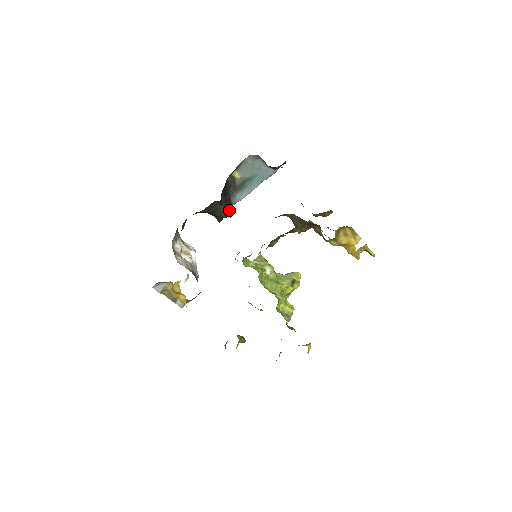
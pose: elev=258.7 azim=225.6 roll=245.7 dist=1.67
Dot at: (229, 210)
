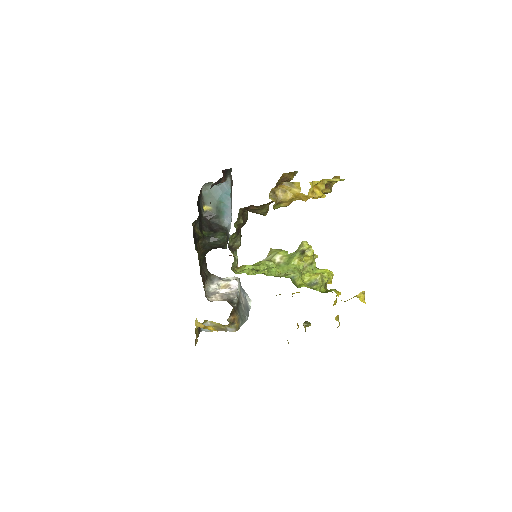
Dot at: (220, 237)
